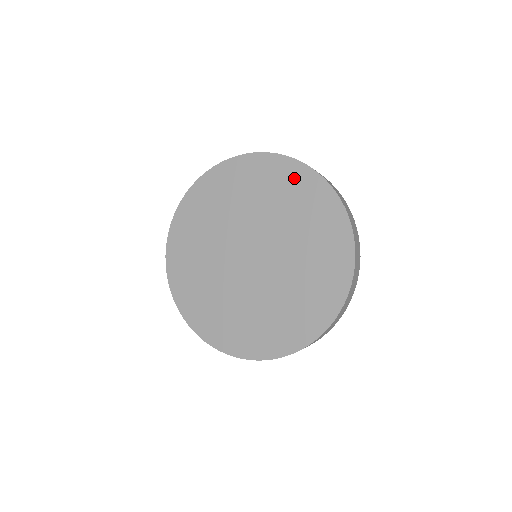
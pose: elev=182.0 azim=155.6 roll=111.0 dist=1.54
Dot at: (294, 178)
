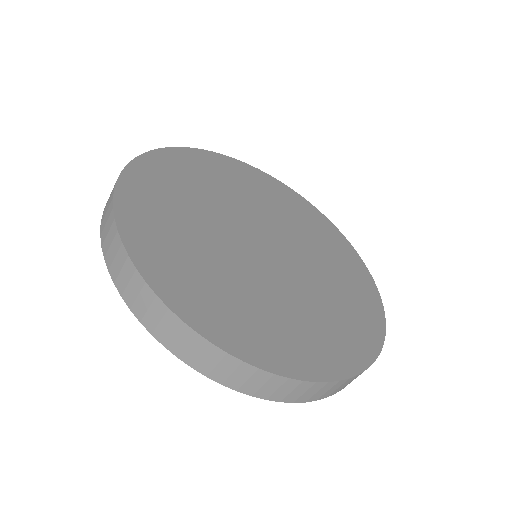
Dot at: (229, 167)
